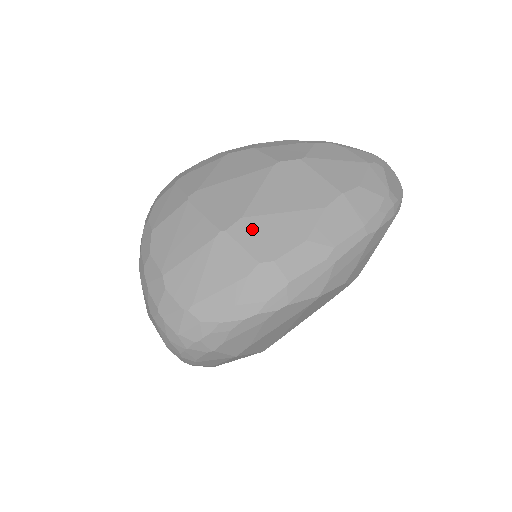
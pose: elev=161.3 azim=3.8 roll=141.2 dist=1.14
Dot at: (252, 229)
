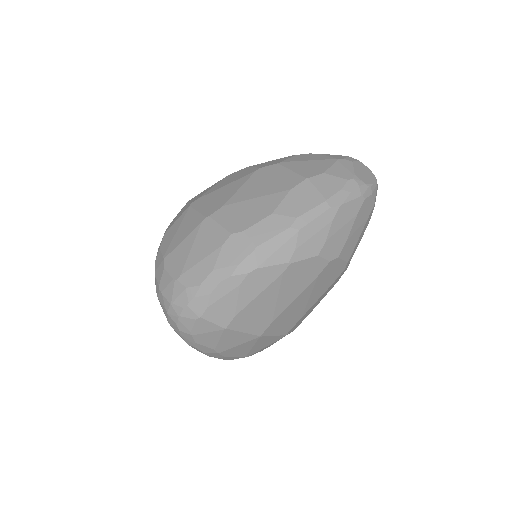
Dot at: (230, 212)
